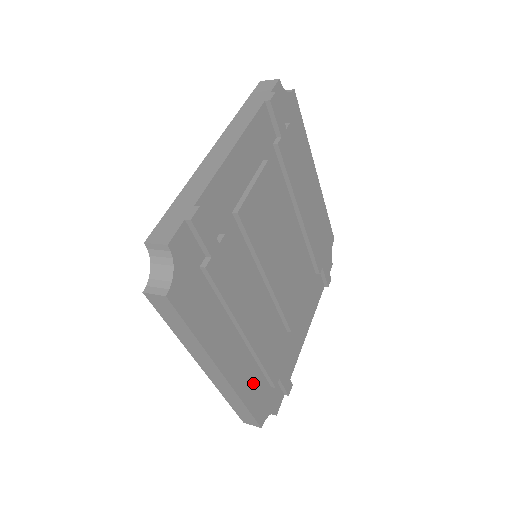
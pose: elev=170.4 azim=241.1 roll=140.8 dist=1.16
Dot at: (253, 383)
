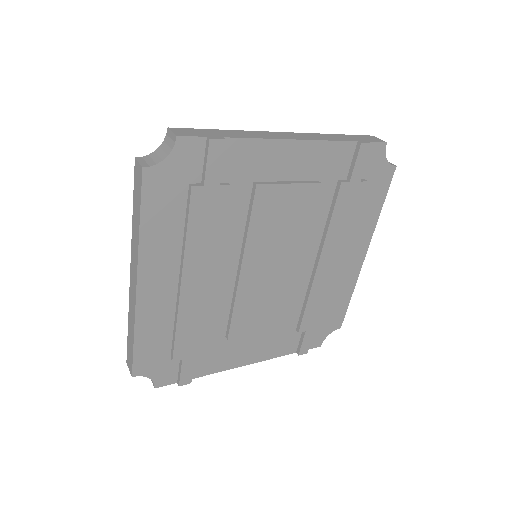
Dot at: (157, 331)
